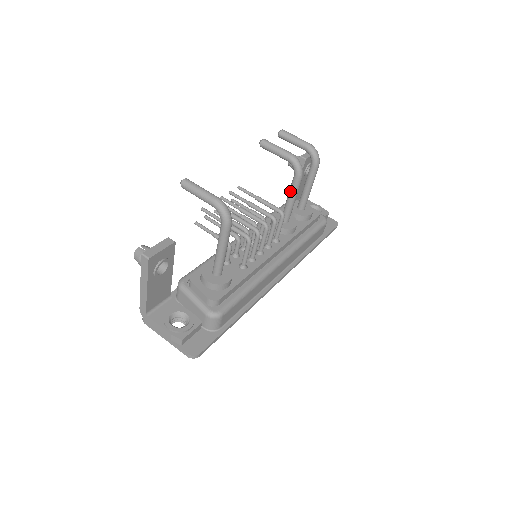
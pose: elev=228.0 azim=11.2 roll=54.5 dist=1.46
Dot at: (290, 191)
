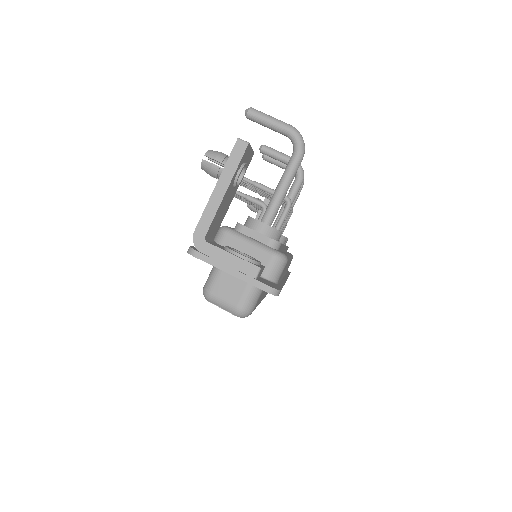
Dot at: (289, 195)
